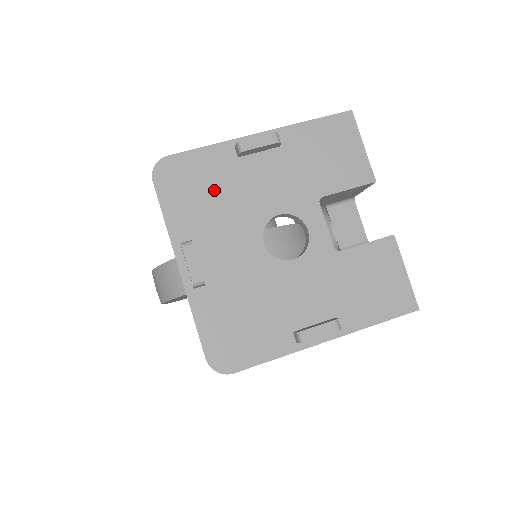
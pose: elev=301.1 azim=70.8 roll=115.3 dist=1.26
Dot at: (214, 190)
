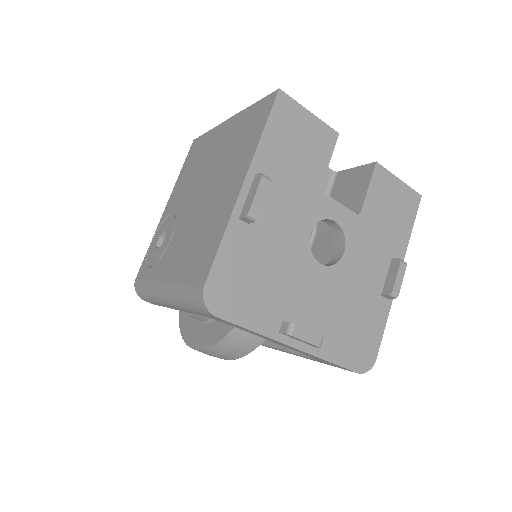
Dot at: (259, 269)
